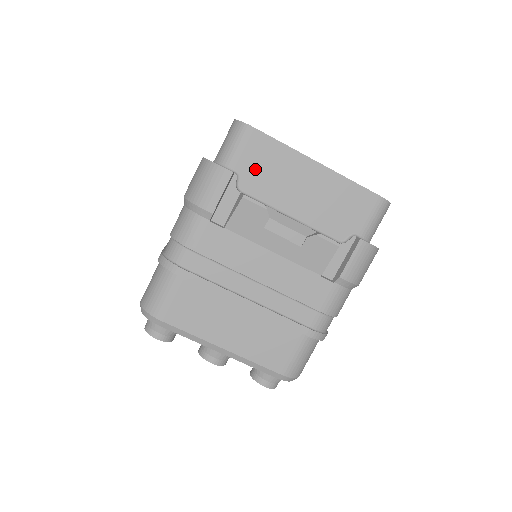
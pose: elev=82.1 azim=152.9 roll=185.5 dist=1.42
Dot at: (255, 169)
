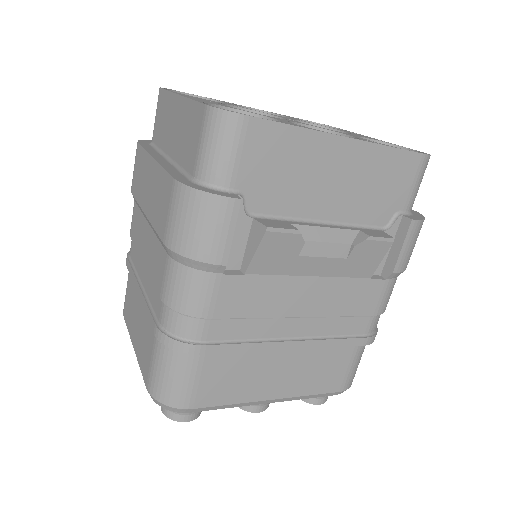
Dot at: (264, 177)
